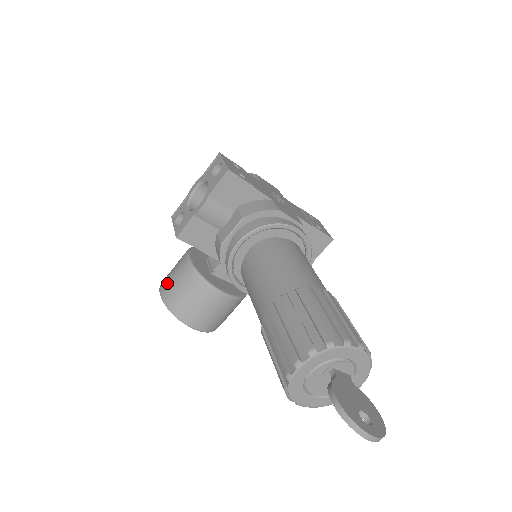
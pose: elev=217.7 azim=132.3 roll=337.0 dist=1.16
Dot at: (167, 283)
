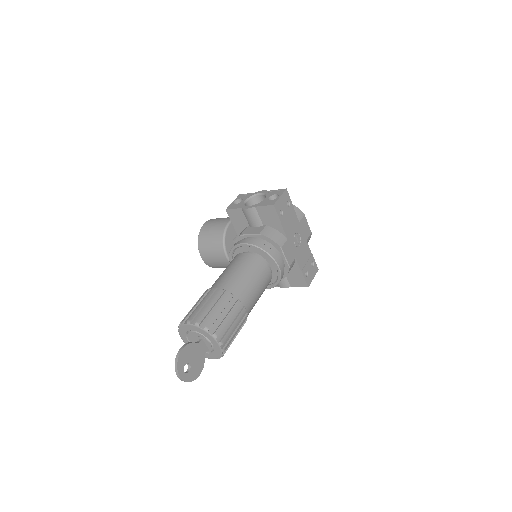
Dot at: (211, 223)
